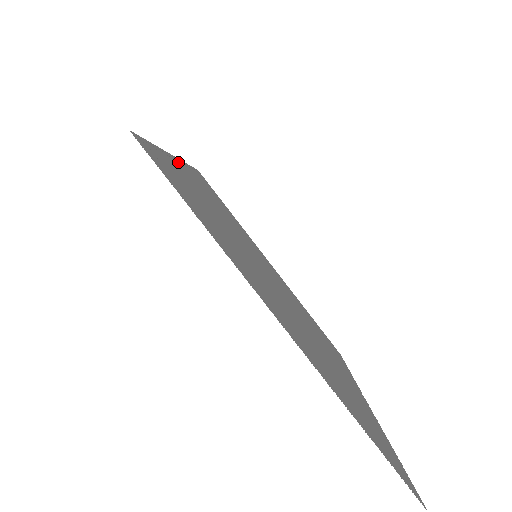
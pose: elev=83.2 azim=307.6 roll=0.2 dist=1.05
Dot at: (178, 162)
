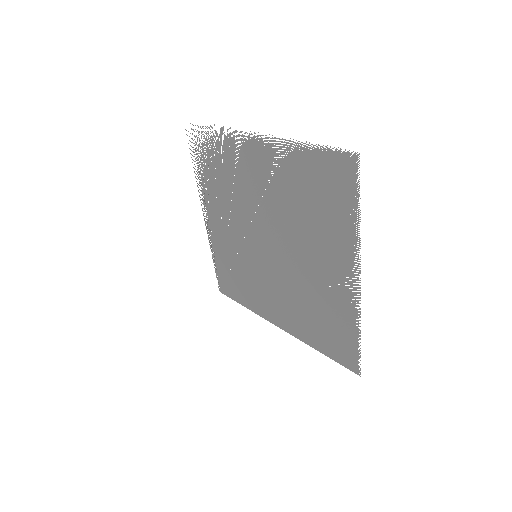
Dot at: (204, 208)
